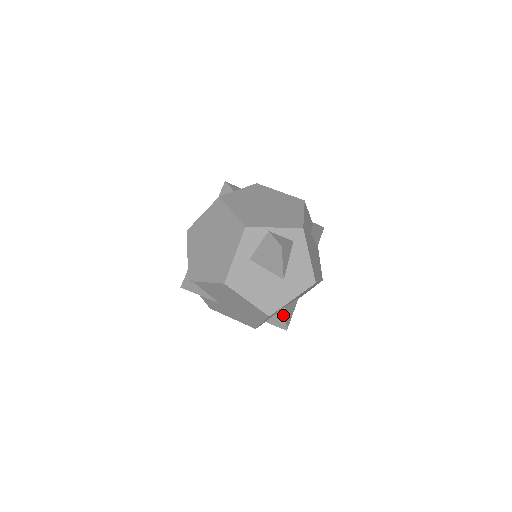
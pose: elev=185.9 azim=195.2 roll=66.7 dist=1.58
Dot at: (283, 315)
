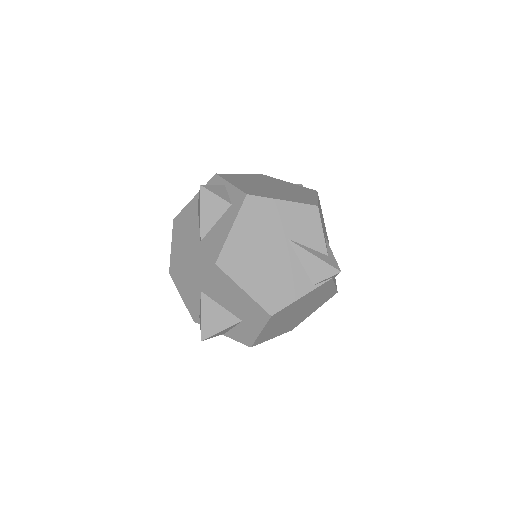
Dot at: (201, 308)
